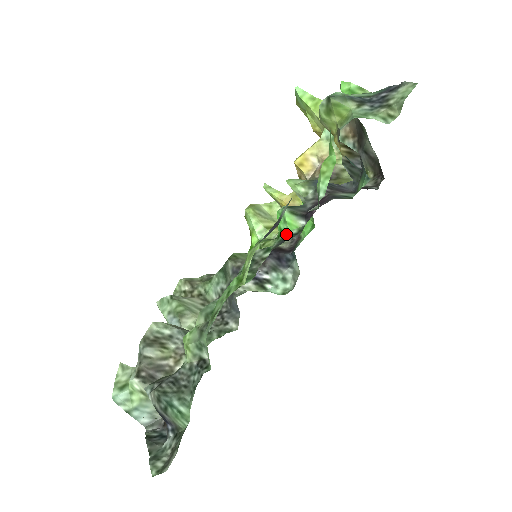
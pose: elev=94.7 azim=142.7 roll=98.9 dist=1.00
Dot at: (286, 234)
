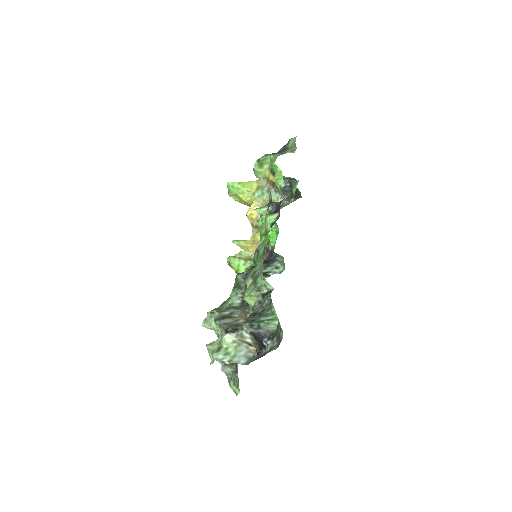
Dot at: (271, 225)
